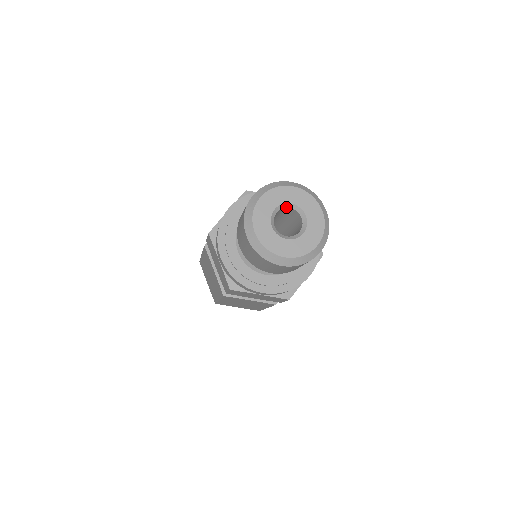
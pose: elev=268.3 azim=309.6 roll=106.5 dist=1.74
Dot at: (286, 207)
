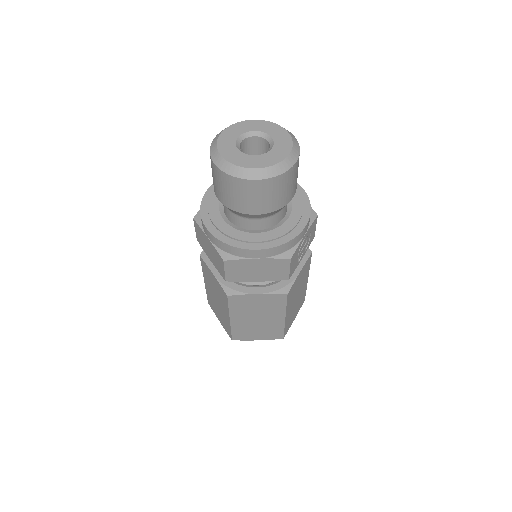
Dot at: (250, 136)
